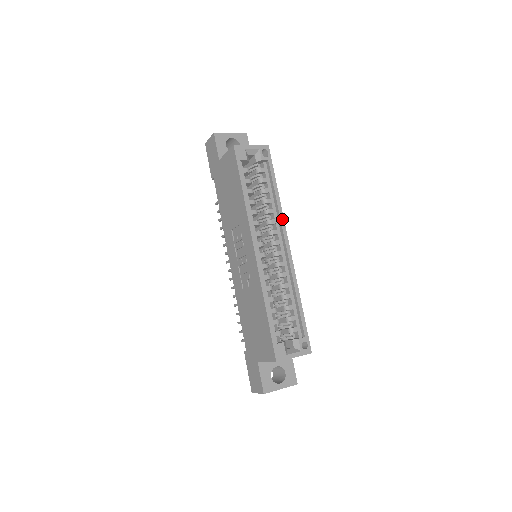
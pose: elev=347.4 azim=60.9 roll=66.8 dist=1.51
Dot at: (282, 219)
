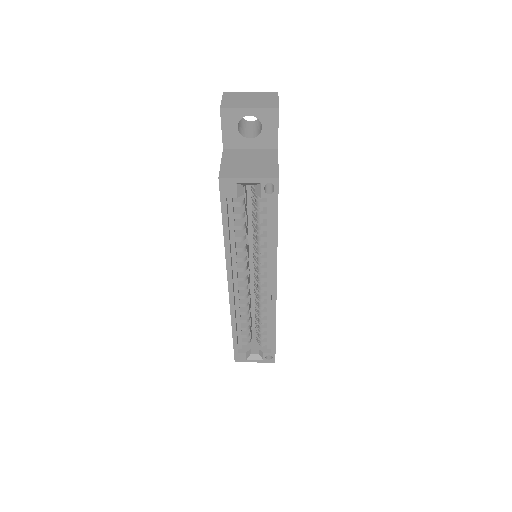
Dot at: (274, 264)
